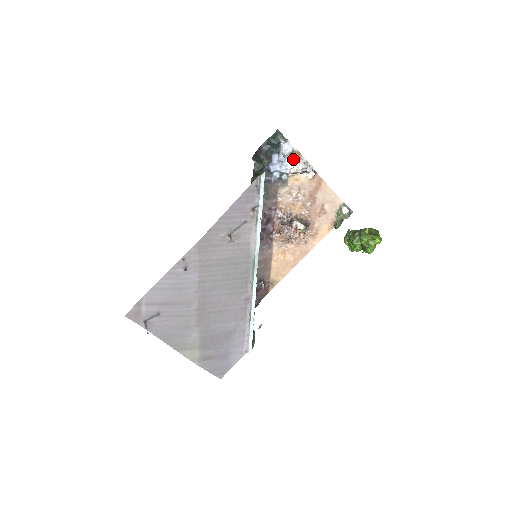
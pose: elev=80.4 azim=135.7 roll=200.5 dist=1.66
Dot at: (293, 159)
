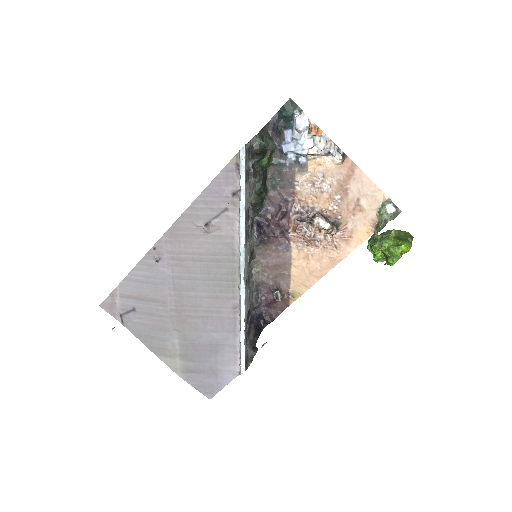
Dot at: (311, 136)
